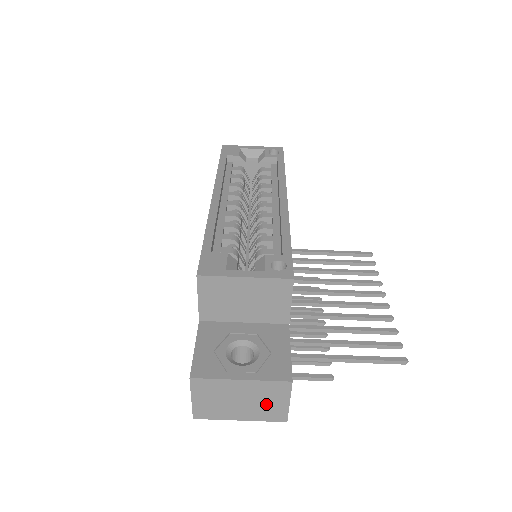
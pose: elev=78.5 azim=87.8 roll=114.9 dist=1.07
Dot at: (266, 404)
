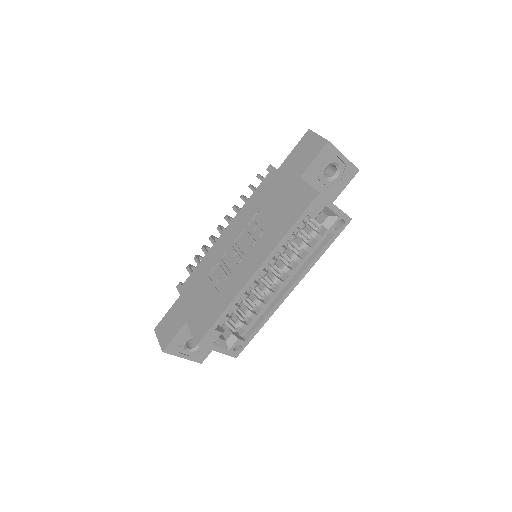
Dot at: occluded
